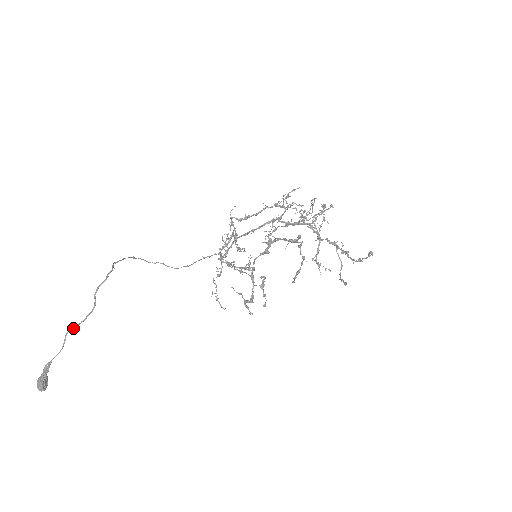
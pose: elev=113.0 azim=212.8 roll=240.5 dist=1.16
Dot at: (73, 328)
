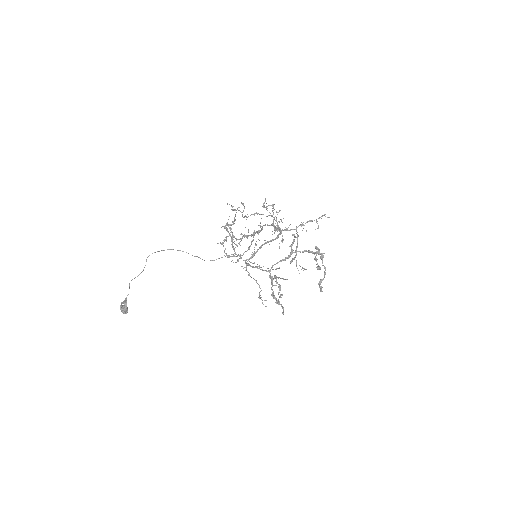
Dot at: occluded
